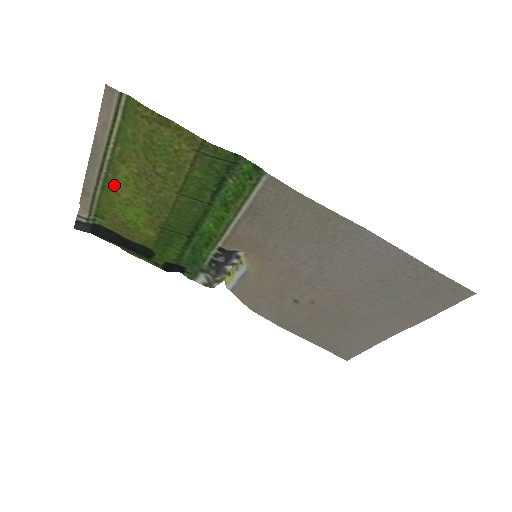
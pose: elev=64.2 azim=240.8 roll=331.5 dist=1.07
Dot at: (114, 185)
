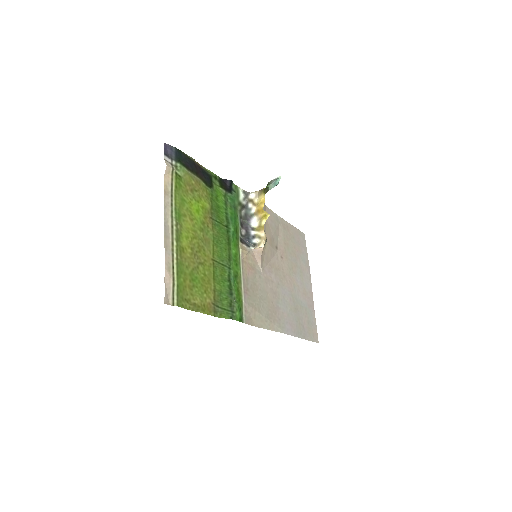
Dot at: (182, 221)
